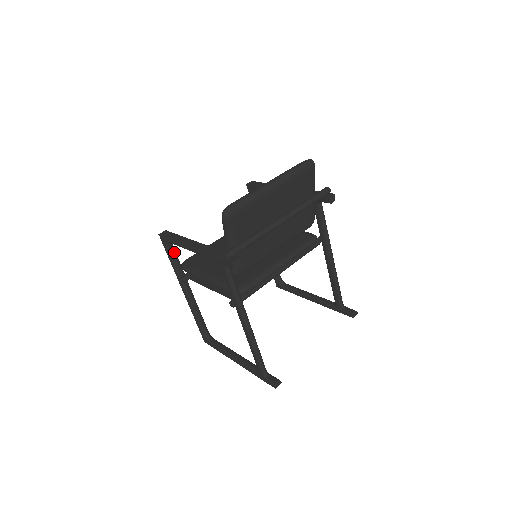
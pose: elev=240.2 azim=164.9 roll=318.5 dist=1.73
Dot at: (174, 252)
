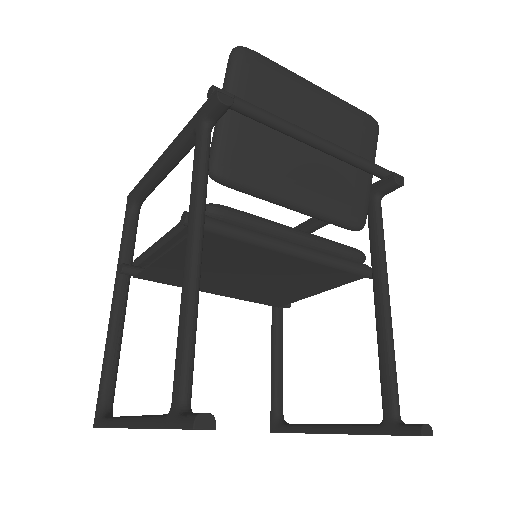
Dot at: (135, 227)
